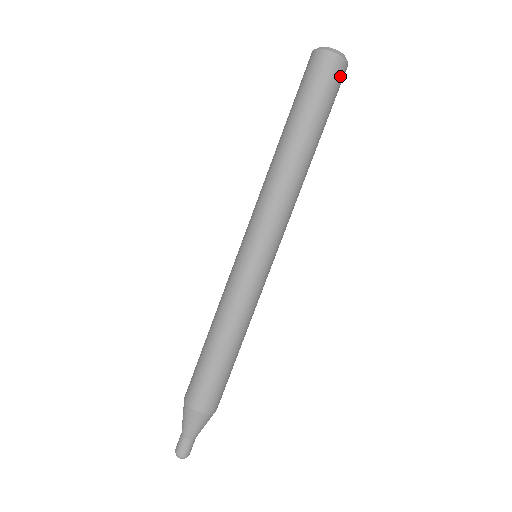
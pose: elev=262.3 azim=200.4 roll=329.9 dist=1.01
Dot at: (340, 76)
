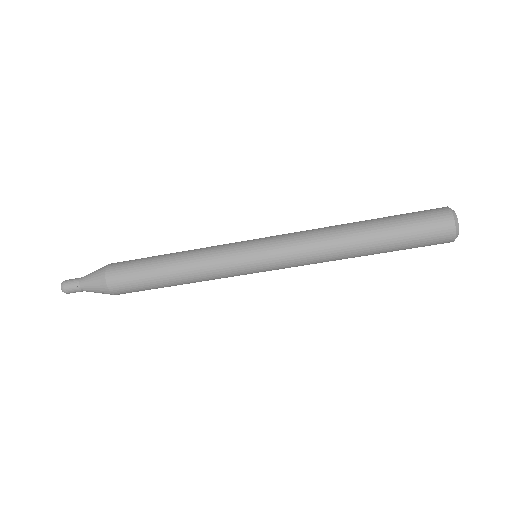
Dot at: occluded
